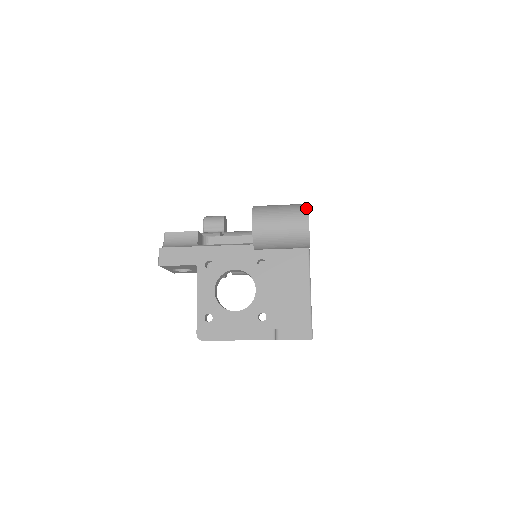
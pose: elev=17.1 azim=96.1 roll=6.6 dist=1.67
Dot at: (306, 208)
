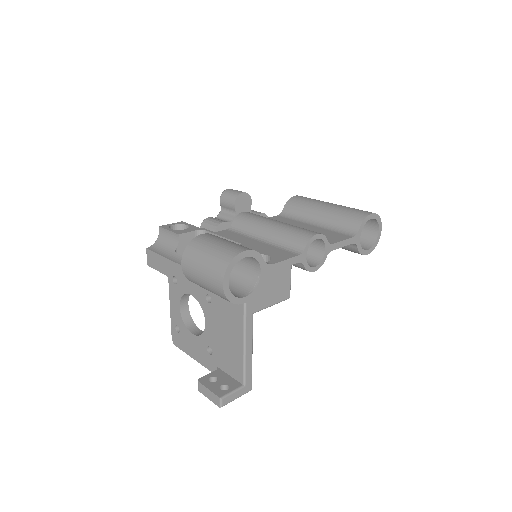
Dot at: (225, 266)
